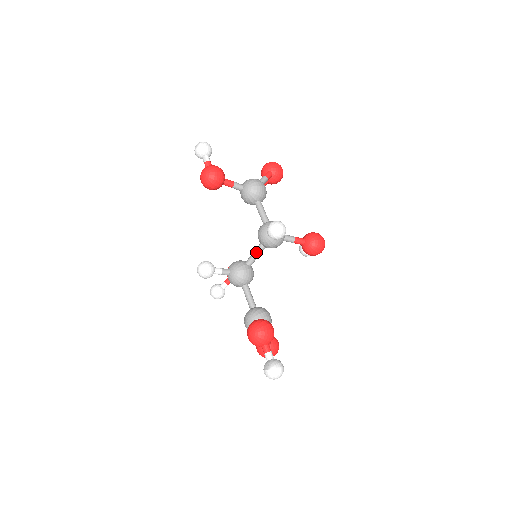
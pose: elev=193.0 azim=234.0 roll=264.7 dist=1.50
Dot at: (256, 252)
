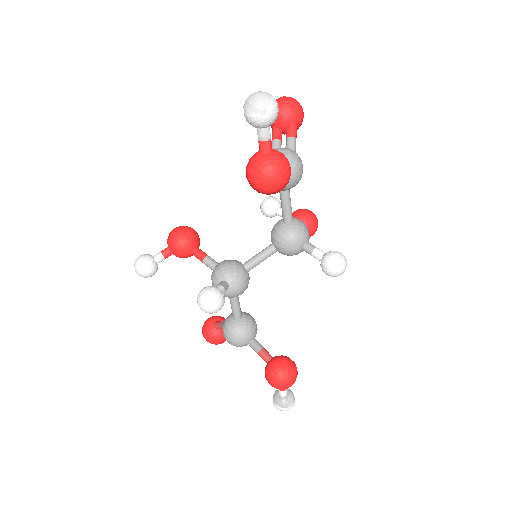
Dot at: (265, 258)
